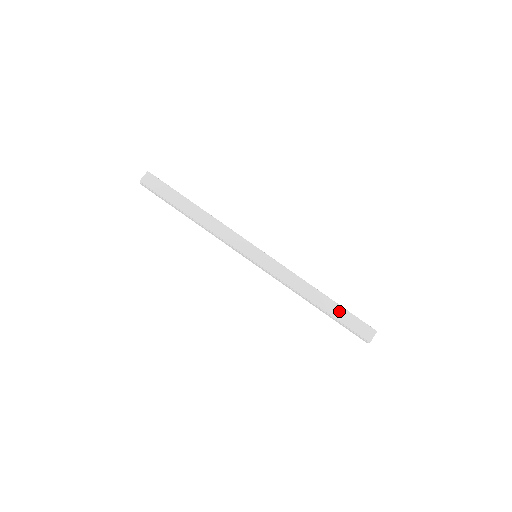
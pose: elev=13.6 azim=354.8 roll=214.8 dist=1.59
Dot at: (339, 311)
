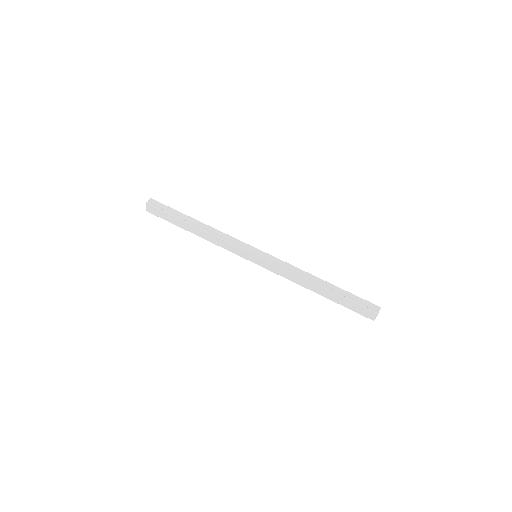
Dot at: (338, 299)
